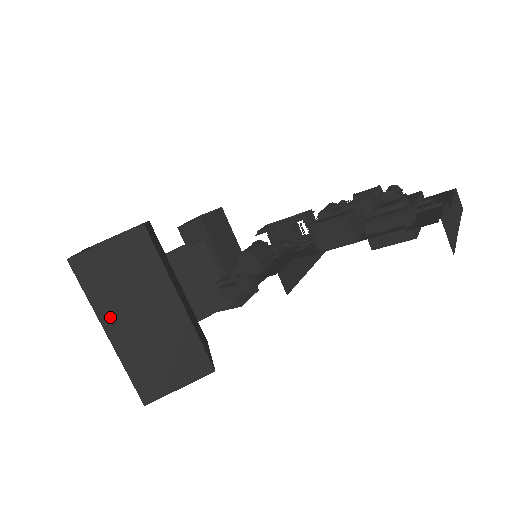
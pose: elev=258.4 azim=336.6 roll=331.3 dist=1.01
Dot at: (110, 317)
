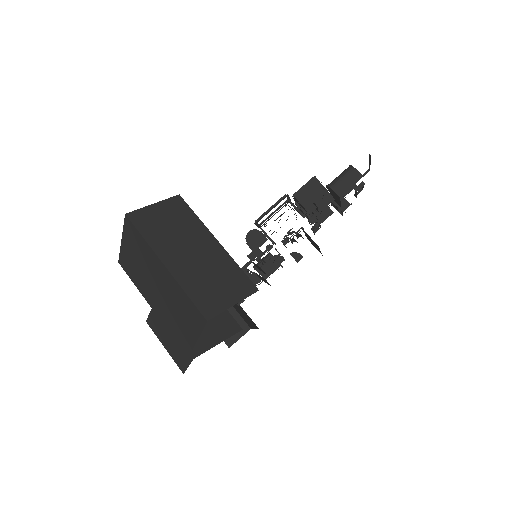
Dot at: (164, 252)
